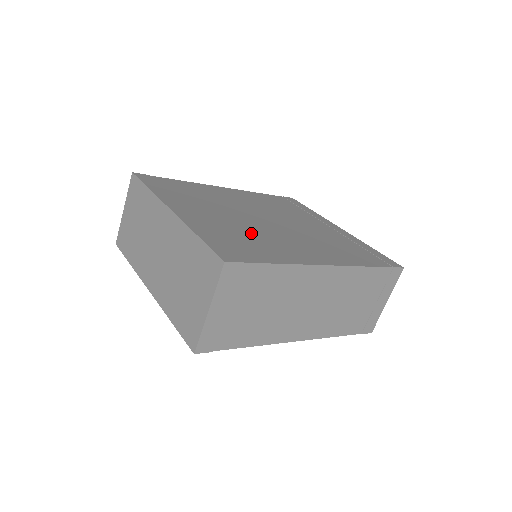
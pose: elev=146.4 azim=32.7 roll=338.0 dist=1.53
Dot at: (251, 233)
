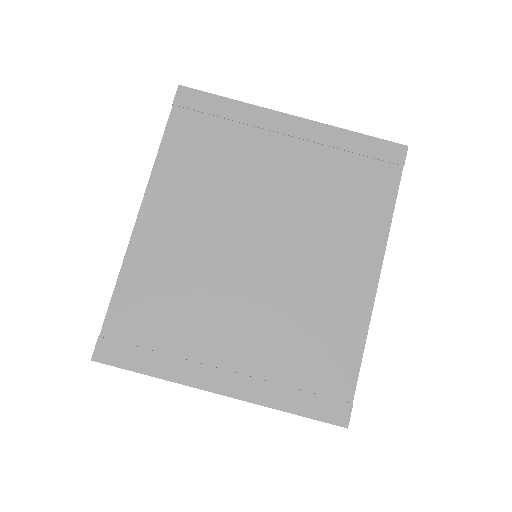
Dot at: (291, 322)
